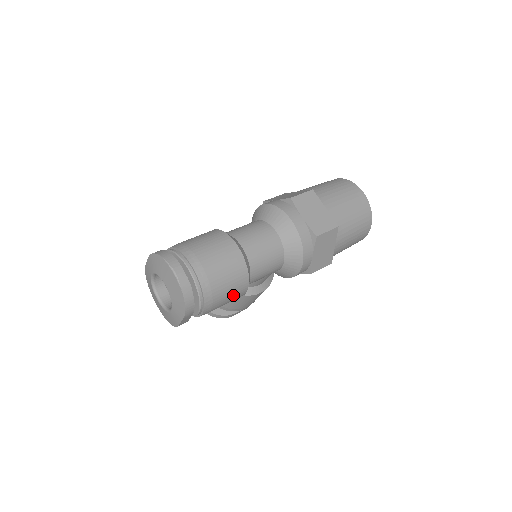
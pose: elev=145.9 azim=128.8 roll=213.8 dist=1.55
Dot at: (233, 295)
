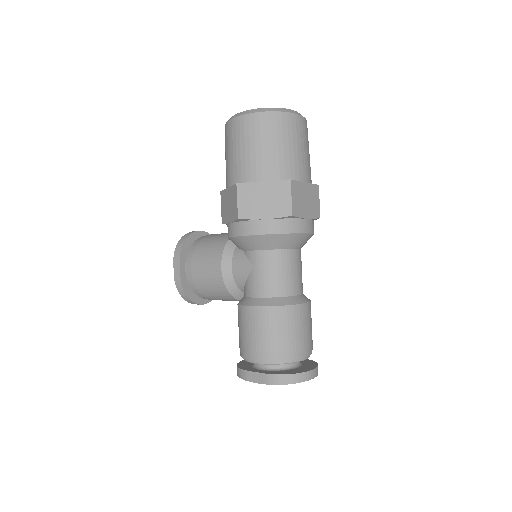
Dot at: occluded
